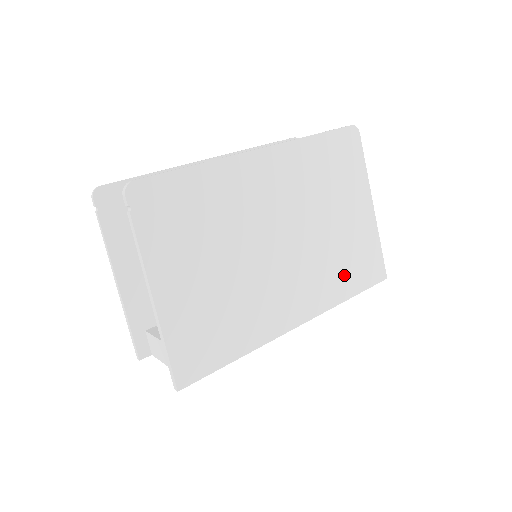
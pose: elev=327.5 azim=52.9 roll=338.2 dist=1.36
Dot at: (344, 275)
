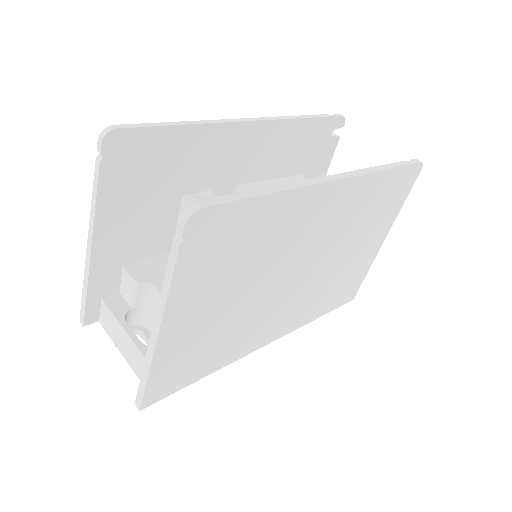
Dot at: (327, 299)
